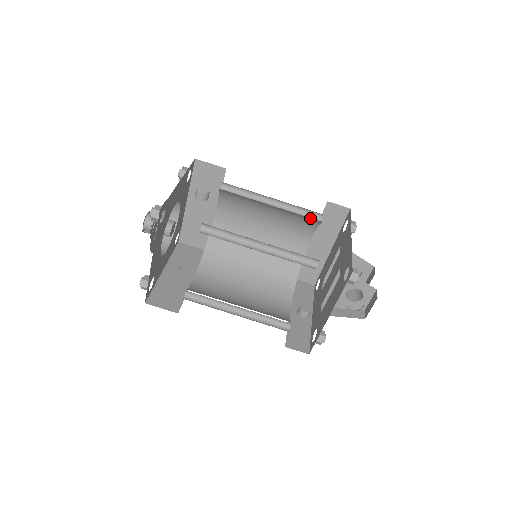
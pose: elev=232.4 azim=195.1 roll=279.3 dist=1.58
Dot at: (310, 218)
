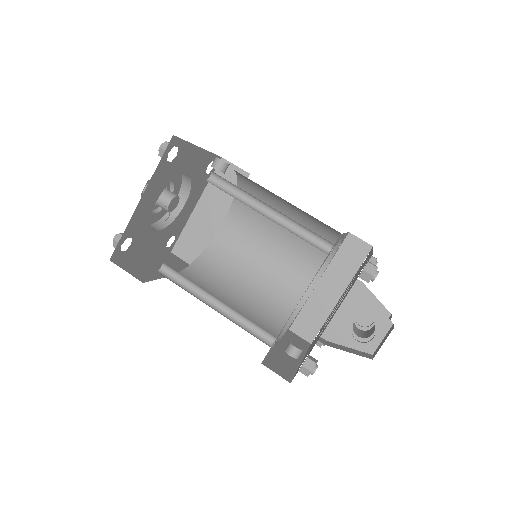
Dot at: (327, 236)
